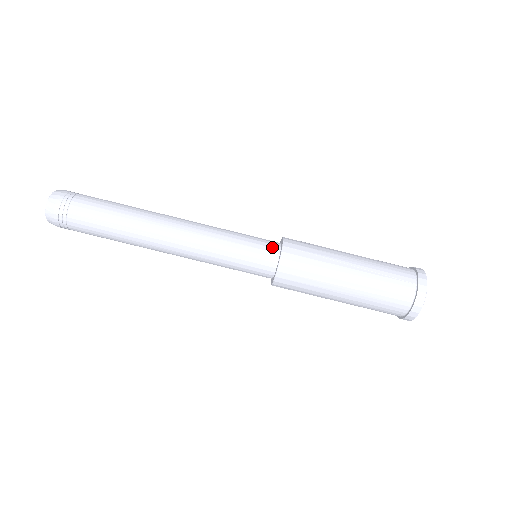
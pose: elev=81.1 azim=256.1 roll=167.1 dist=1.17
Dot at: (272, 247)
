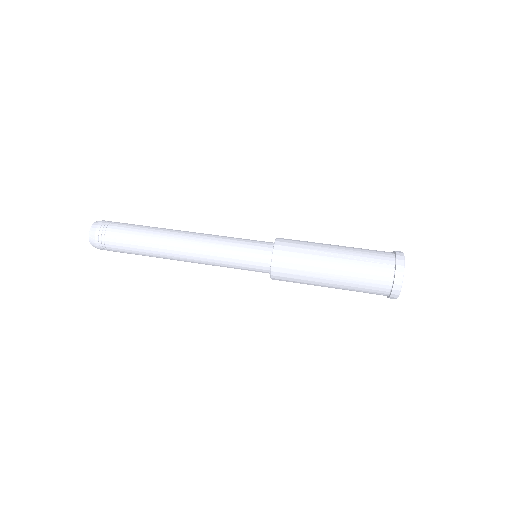
Dot at: (266, 247)
